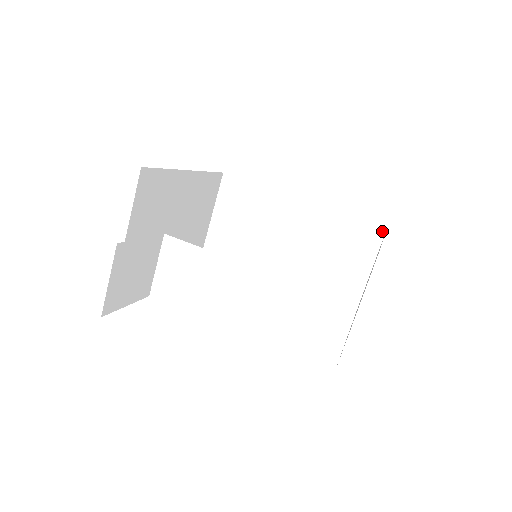
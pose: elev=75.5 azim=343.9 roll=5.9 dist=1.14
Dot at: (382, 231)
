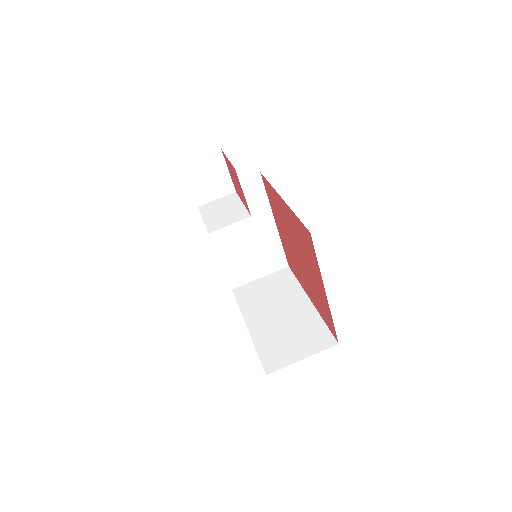
Dot at: (333, 344)
